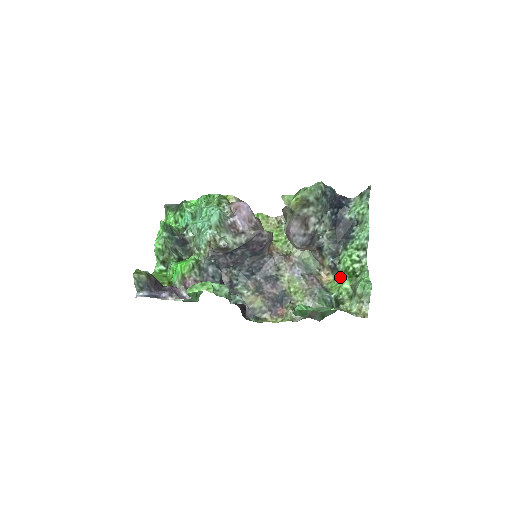
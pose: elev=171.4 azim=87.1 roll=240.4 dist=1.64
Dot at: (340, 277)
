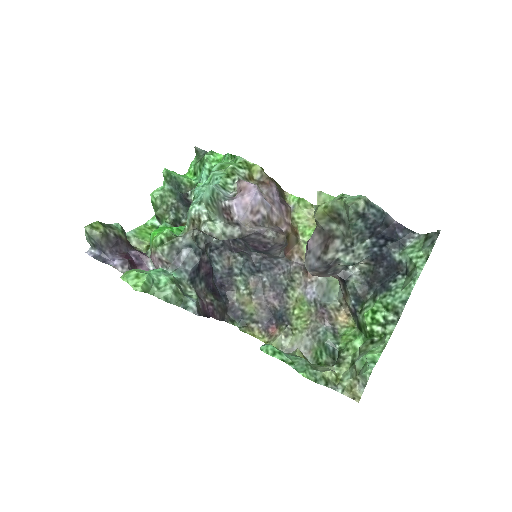
Dot at: (359, 328)
